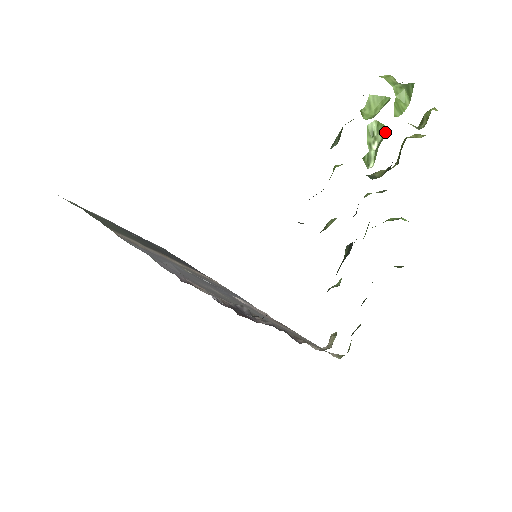
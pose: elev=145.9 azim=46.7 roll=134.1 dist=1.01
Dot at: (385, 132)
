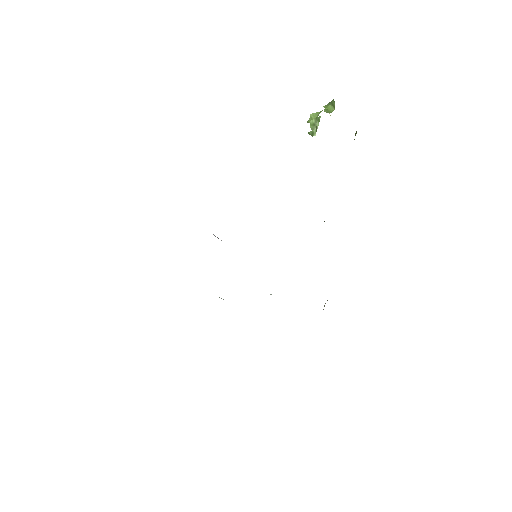
Dot at: occluded
